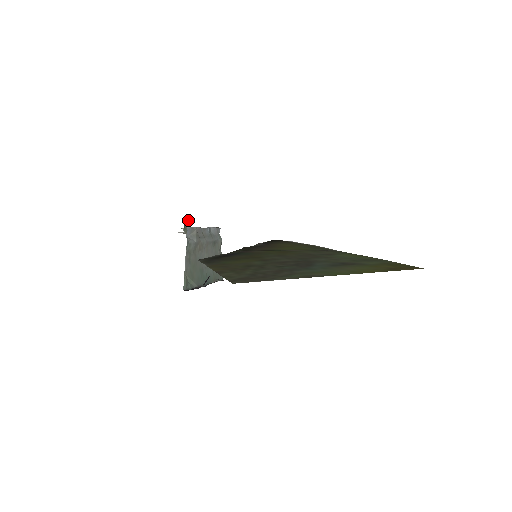
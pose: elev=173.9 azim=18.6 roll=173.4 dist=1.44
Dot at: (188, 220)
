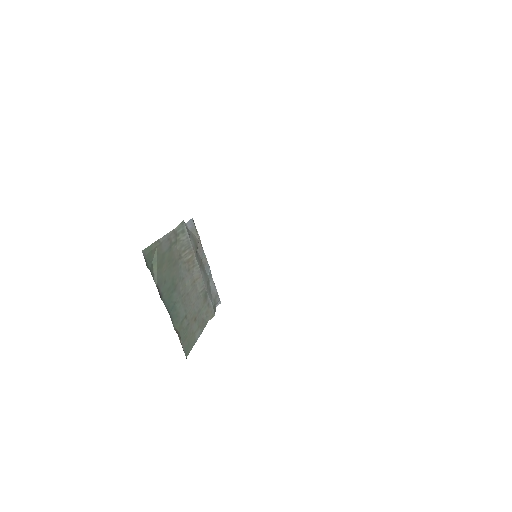
Dot at: occluded
